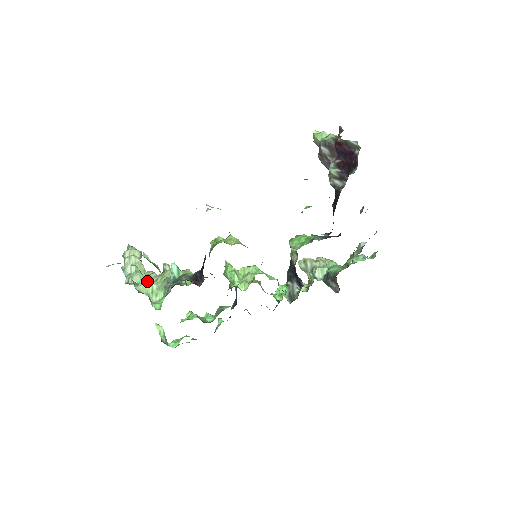
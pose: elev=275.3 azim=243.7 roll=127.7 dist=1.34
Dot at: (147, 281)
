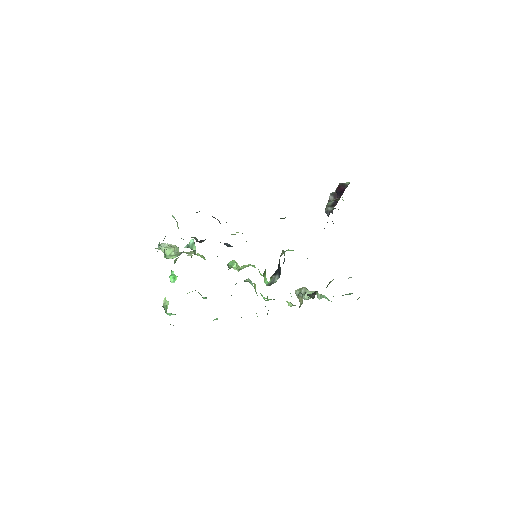
Dot at: (170, 248)
